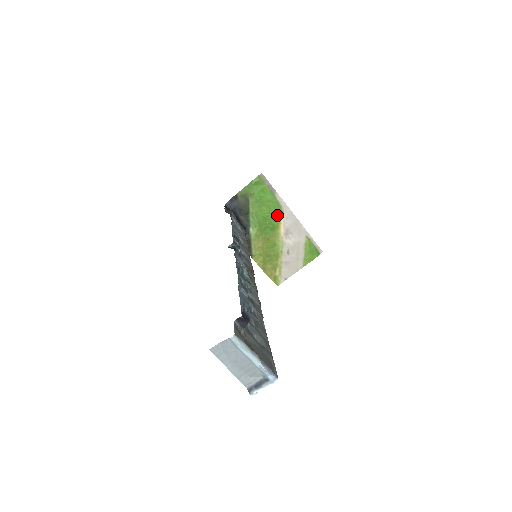
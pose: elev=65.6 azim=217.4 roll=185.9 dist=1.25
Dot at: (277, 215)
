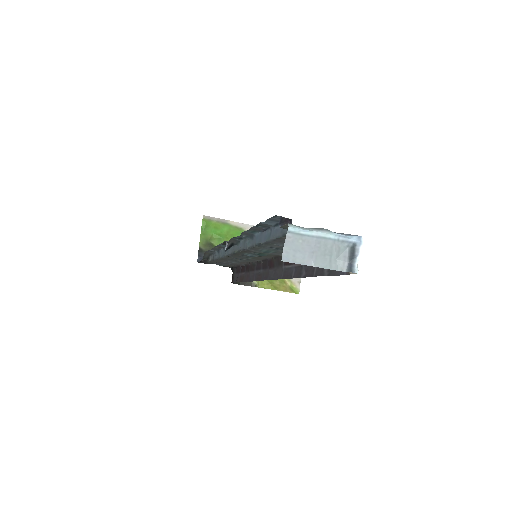
Dot at: occluded
